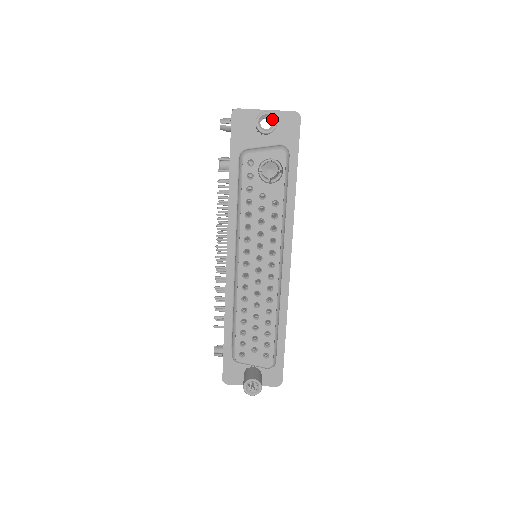
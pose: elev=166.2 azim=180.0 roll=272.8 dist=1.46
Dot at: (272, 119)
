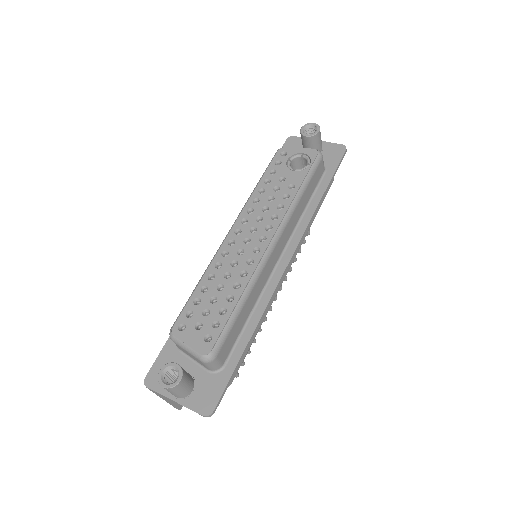
Dot at: (316, 129)
